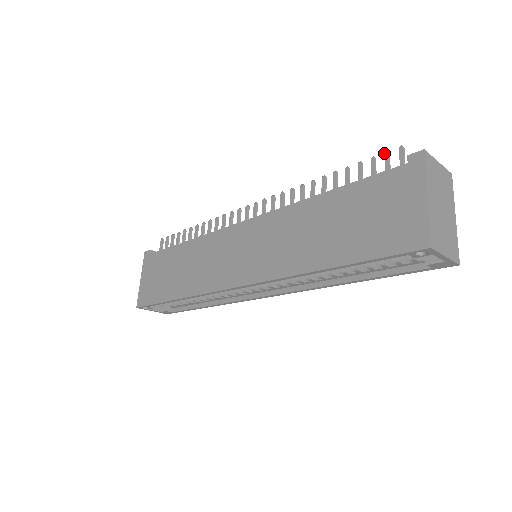
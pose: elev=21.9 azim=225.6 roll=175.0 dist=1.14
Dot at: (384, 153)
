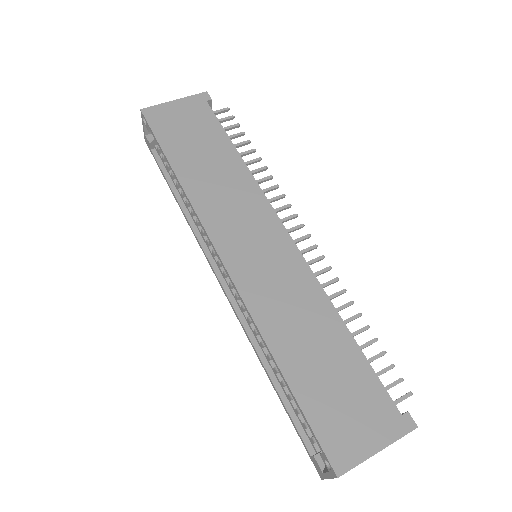
Dot at: occluded
